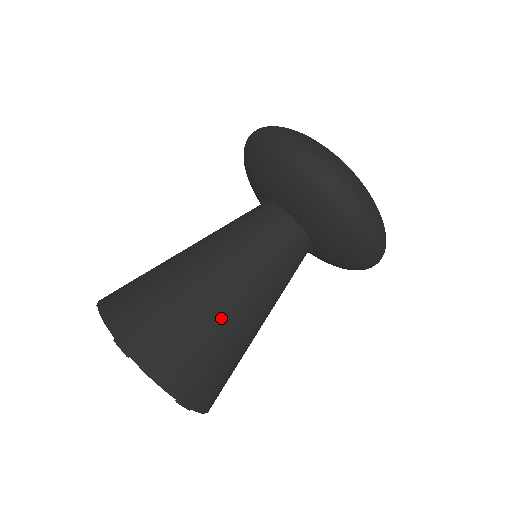
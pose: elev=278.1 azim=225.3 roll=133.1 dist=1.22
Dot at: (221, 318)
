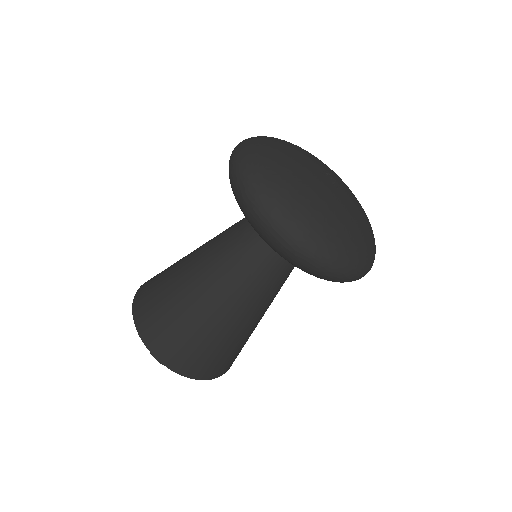
Dot at: (228, 331)
